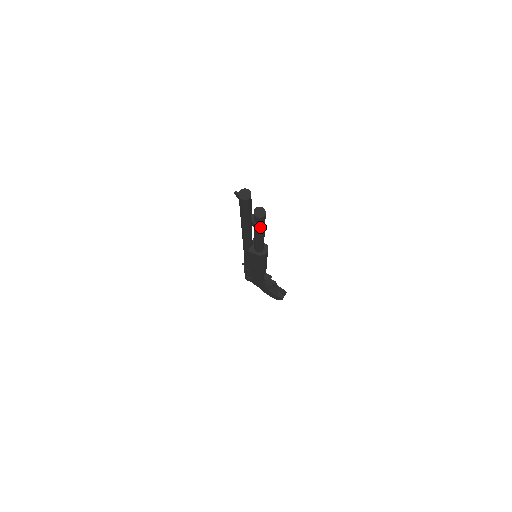
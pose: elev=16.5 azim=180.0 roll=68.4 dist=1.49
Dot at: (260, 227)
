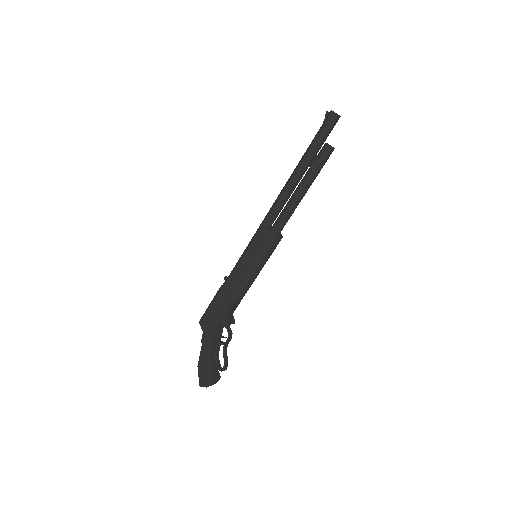
Dot at: (316, 167)
